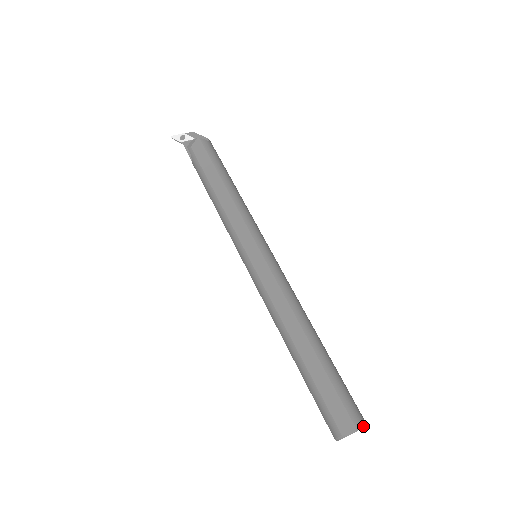
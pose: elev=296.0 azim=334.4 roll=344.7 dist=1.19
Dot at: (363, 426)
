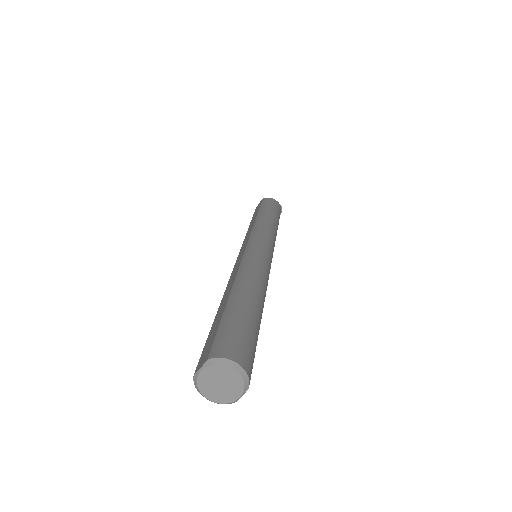
Dot at: (224, 362)
